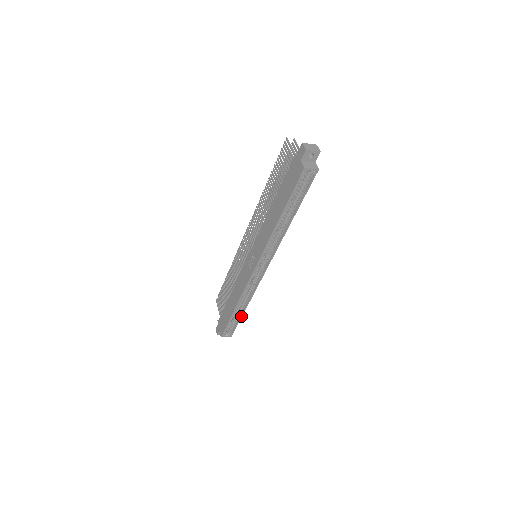
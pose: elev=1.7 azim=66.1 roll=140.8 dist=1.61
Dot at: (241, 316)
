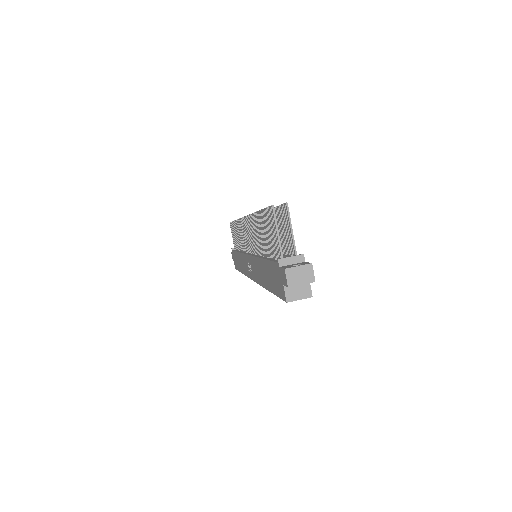
Dot at: occluded
